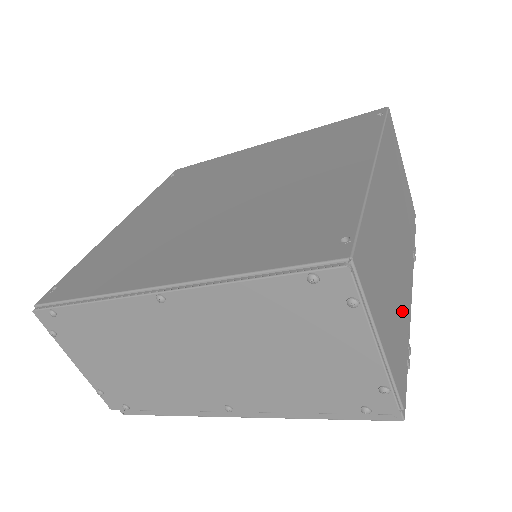
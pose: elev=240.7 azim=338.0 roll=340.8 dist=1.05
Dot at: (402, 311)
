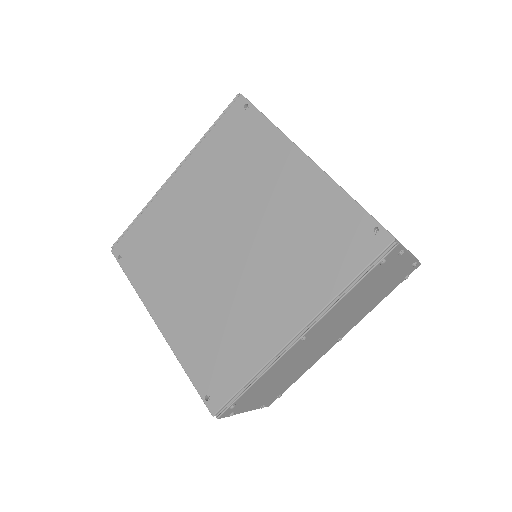
Dot at: occluded
